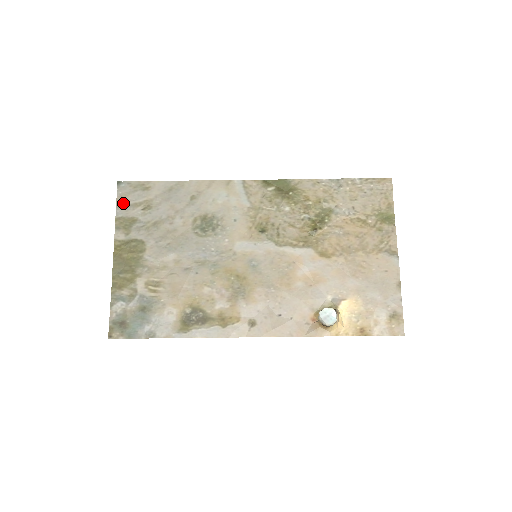
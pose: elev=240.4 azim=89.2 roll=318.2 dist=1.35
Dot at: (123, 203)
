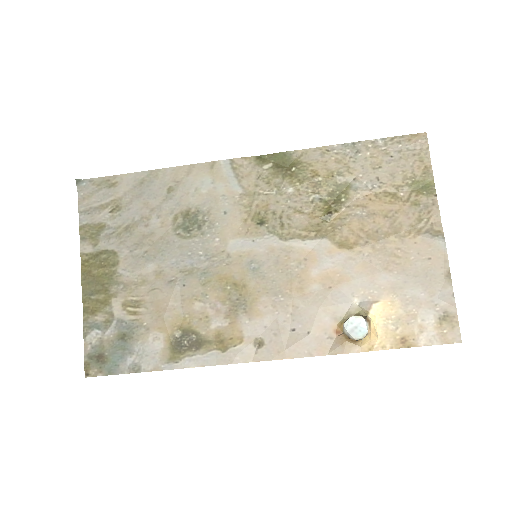
Dot at: (86, 206)
